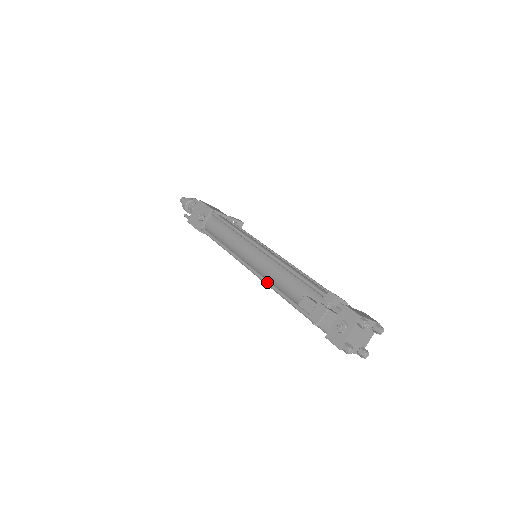
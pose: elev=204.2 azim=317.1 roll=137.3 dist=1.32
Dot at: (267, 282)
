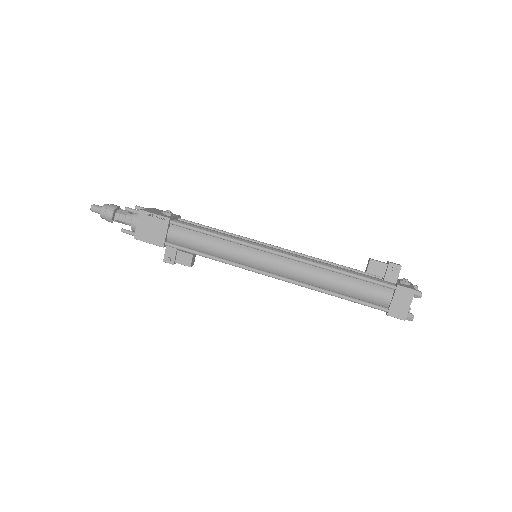
Dot at: (304, 258)
